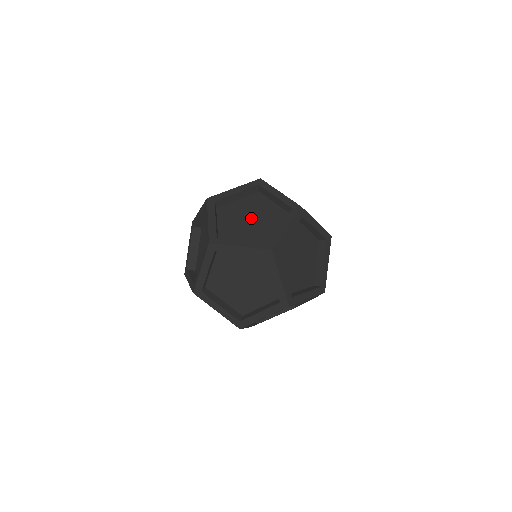
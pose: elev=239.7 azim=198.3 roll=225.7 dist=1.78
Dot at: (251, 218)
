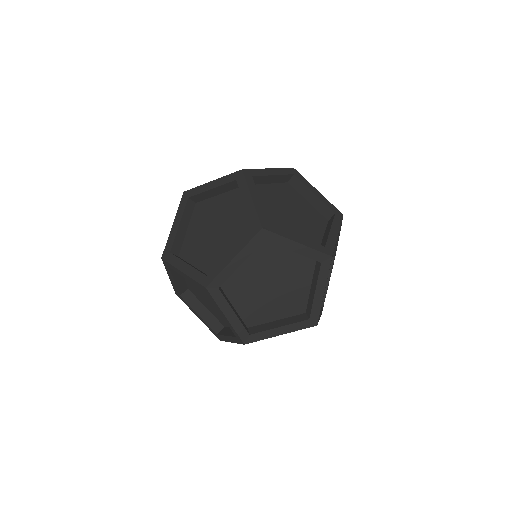
Dot at: occluded
